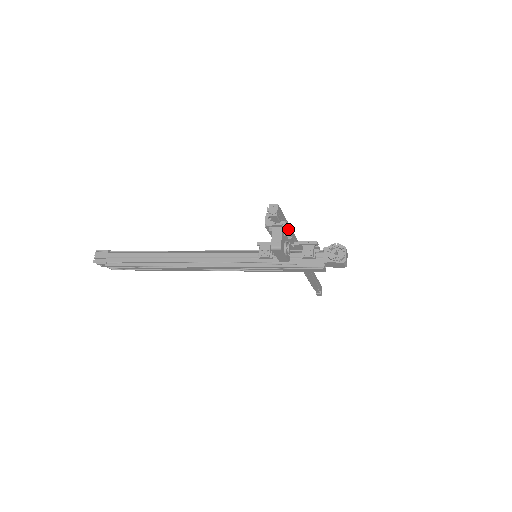
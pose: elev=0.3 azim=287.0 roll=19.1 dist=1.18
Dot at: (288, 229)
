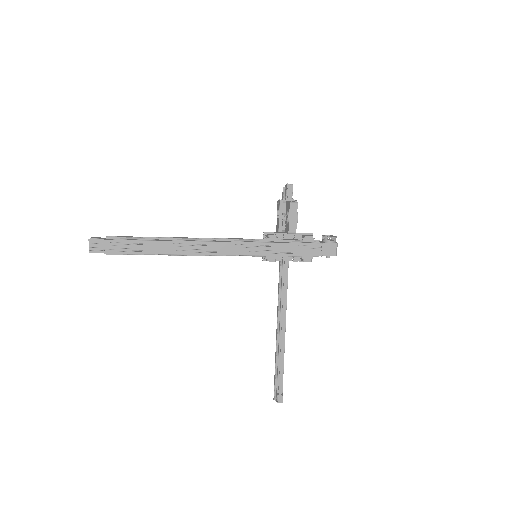
Dot at: occluded
